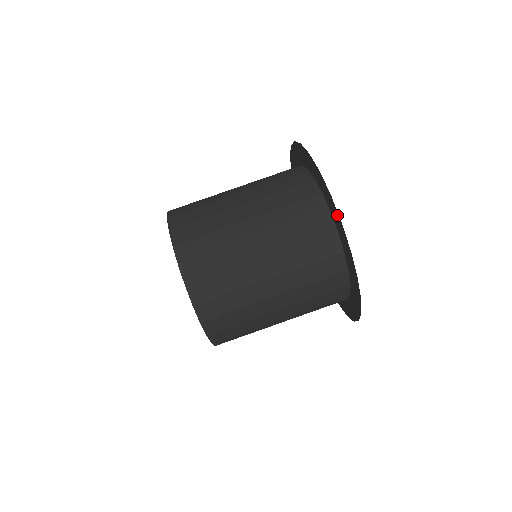
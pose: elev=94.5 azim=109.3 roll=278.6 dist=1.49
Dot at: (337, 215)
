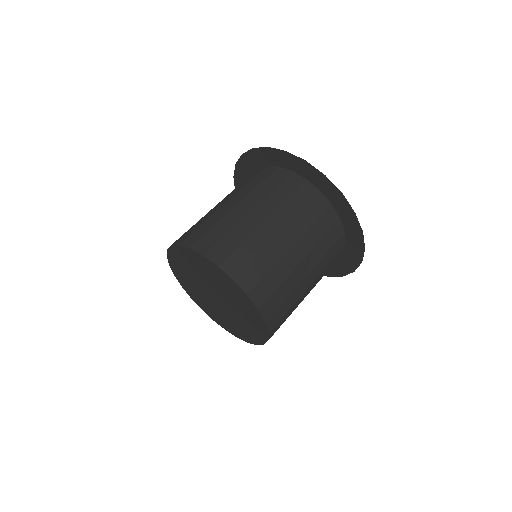
Dot at: (334, 189)
